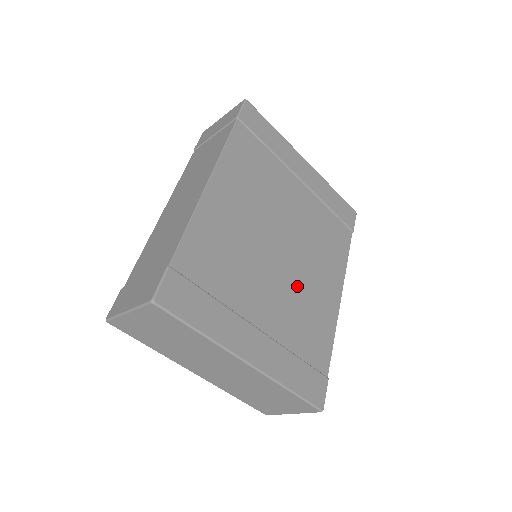
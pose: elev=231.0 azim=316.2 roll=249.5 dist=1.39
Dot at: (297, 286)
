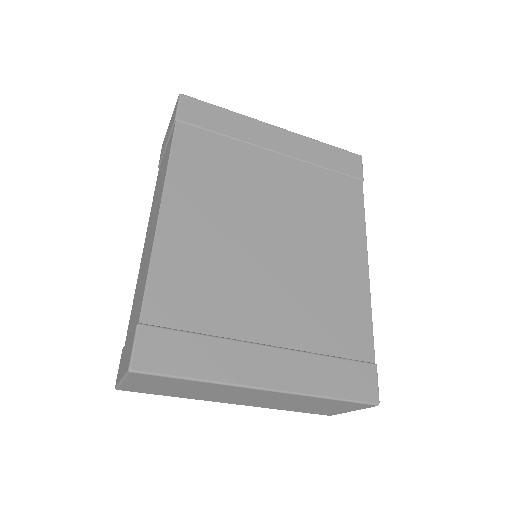
Dot at: (306, 276)
